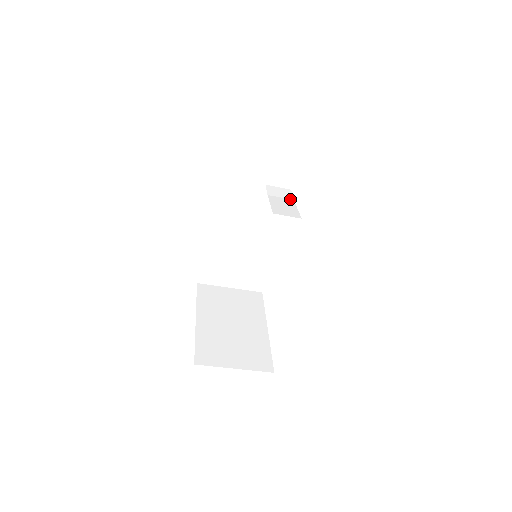
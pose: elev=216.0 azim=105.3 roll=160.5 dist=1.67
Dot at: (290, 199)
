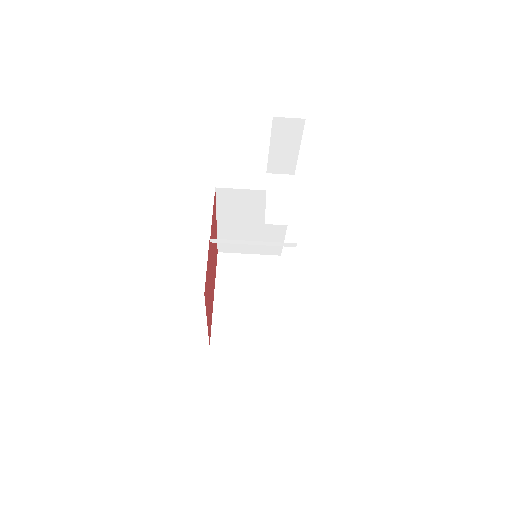
Dot at: (290, 192)
